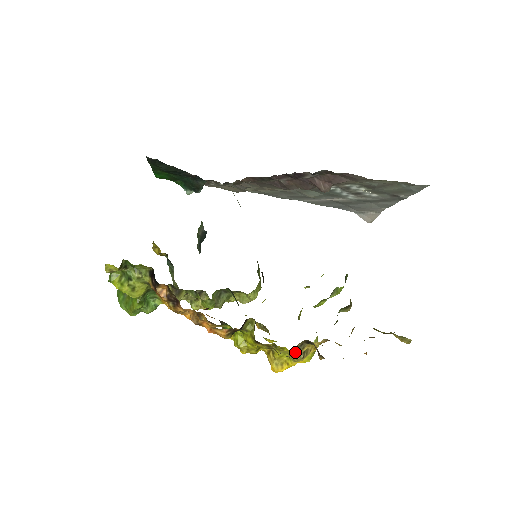
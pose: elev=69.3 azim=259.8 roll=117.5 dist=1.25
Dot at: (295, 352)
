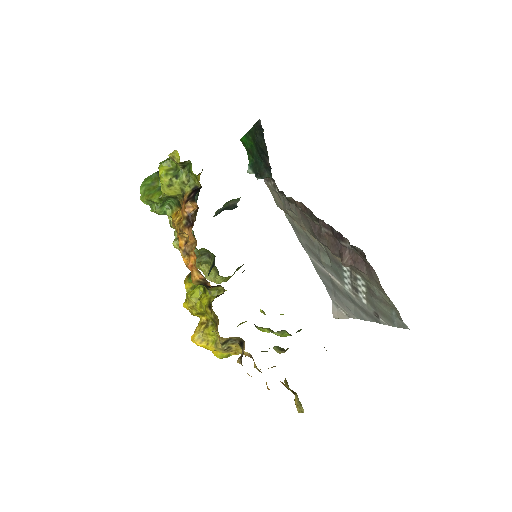
Dot at: (227, 340)
